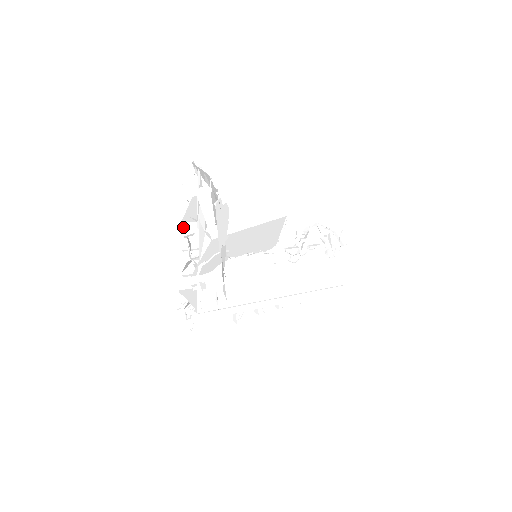
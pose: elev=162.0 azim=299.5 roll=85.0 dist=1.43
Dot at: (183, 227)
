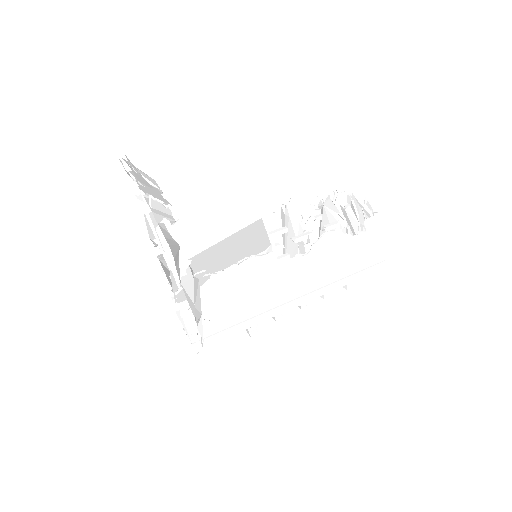
Dot at: (153, 246)
